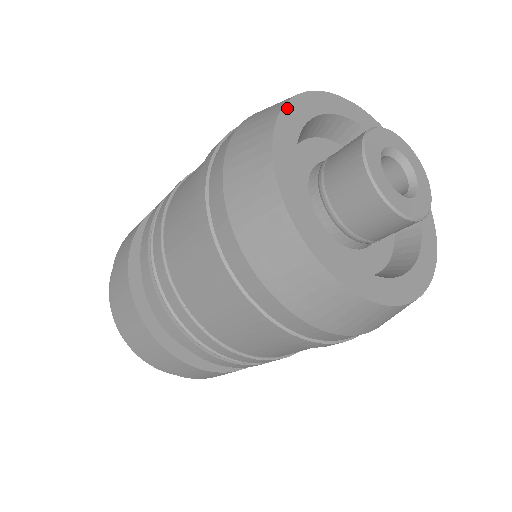
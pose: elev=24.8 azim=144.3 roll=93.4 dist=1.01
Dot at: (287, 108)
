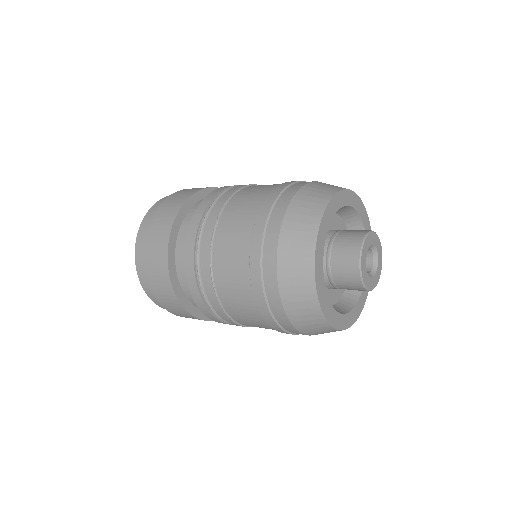
Dot at: (336, 196)
